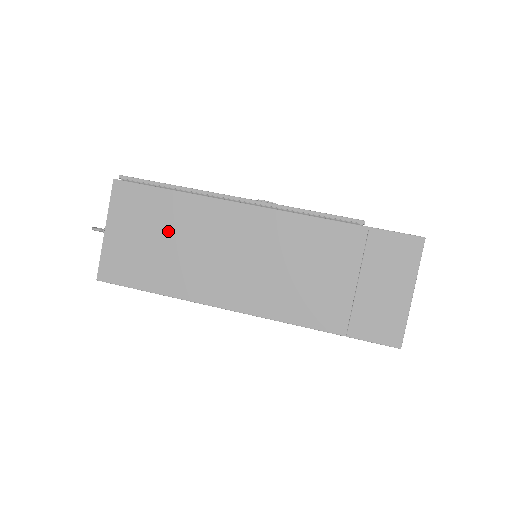
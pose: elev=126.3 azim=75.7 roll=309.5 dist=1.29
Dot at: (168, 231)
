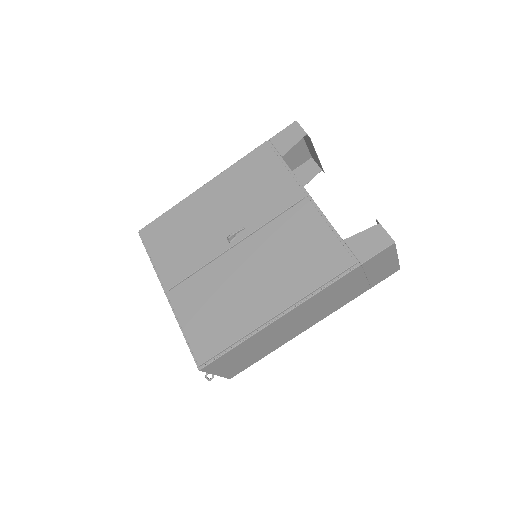
Dot at: (250, 349)
